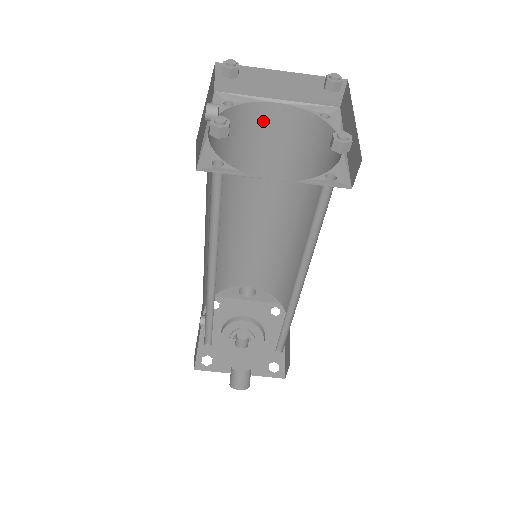
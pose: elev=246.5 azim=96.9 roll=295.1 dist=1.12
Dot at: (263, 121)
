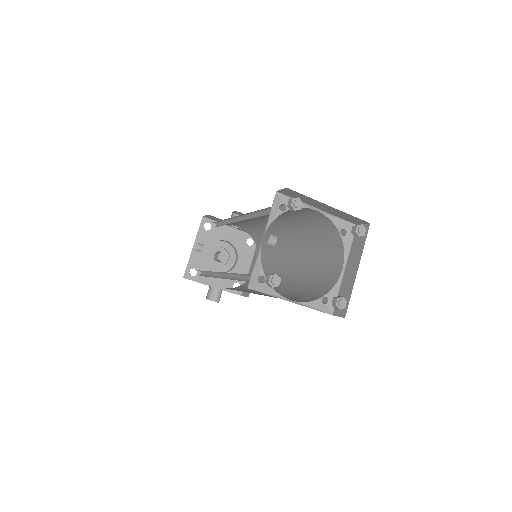
Dot at: (301, 210)
